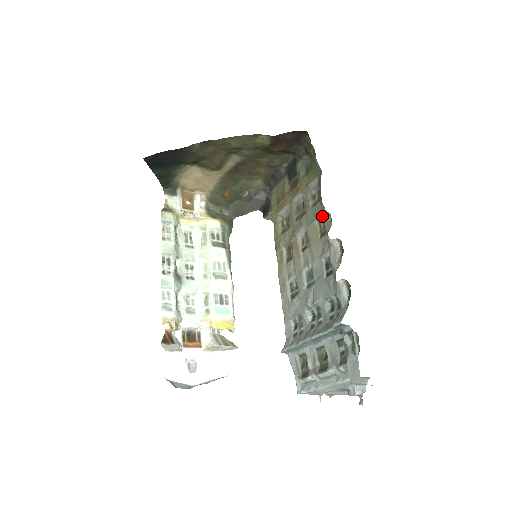
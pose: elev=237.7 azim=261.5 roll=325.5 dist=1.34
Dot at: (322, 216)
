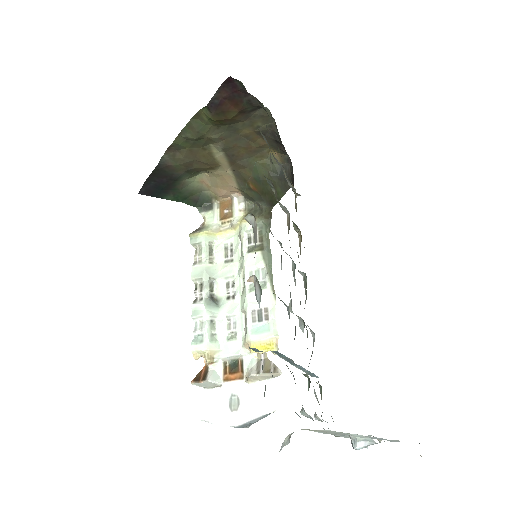
Dot at: (269, 181)
